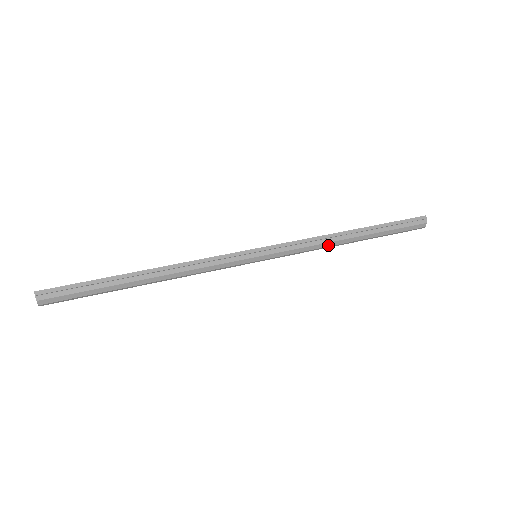
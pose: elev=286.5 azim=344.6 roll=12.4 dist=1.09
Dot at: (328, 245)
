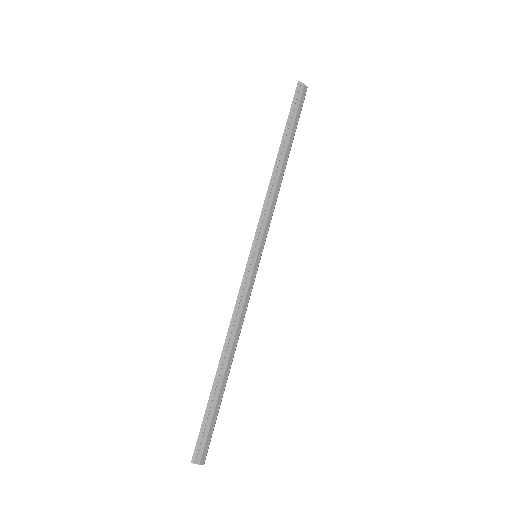
Dot at: (279, 186)
